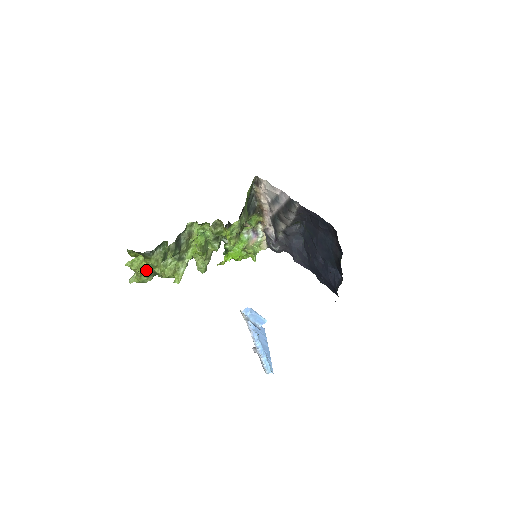
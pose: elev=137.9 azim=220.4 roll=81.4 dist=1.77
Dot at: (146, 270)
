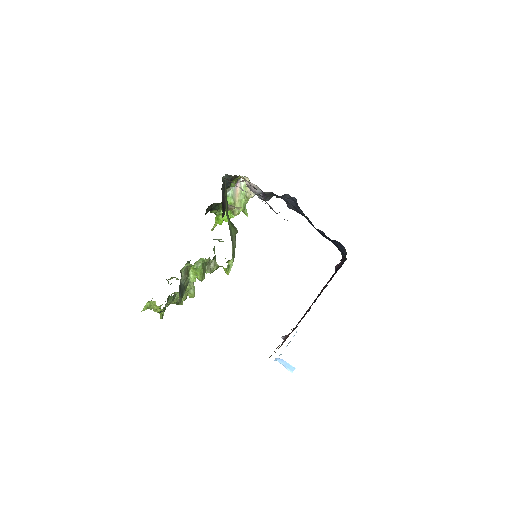
Dot at: (163, 312)
